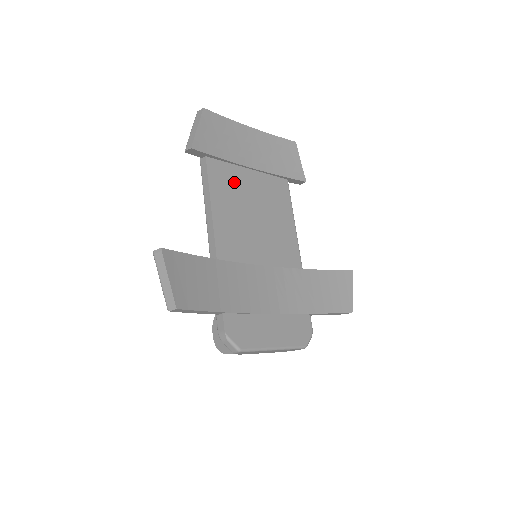
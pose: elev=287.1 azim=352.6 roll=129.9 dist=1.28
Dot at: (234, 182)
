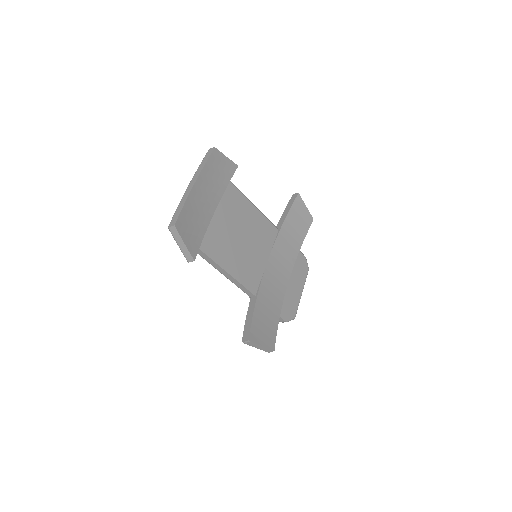
Dot at: (218, 237)
